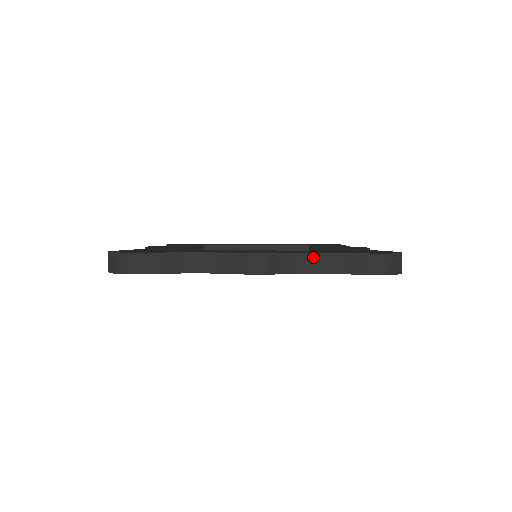
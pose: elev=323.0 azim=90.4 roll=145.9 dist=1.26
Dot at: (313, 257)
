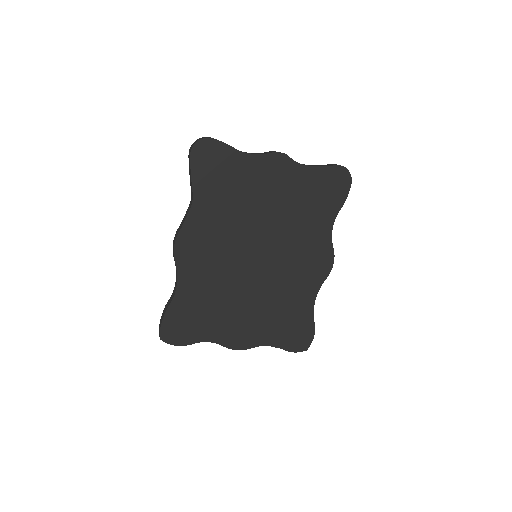
Dot at: occluded
